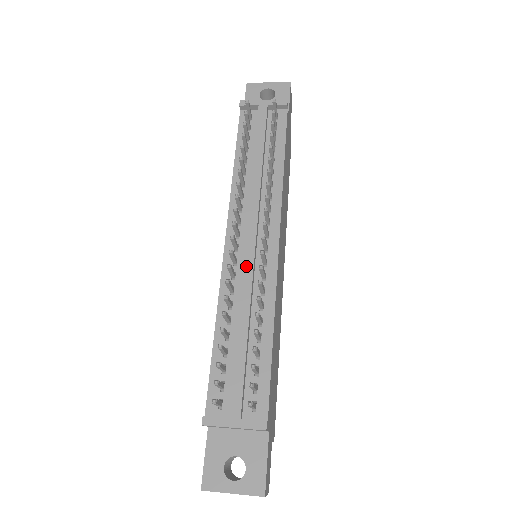
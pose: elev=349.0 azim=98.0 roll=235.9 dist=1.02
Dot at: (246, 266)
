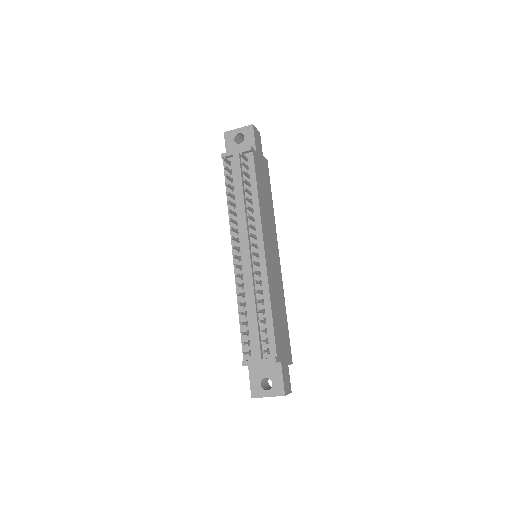
Dot at: (247, 270)
